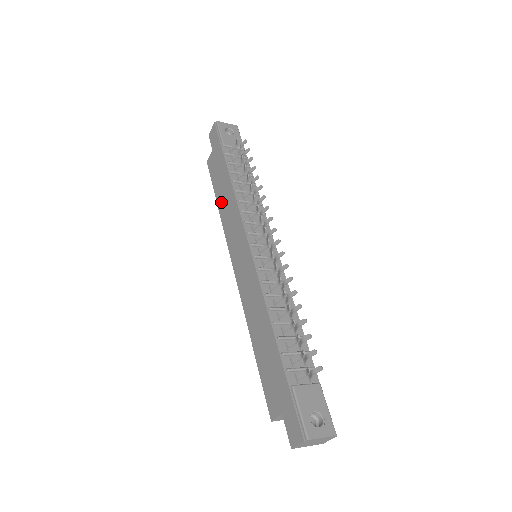
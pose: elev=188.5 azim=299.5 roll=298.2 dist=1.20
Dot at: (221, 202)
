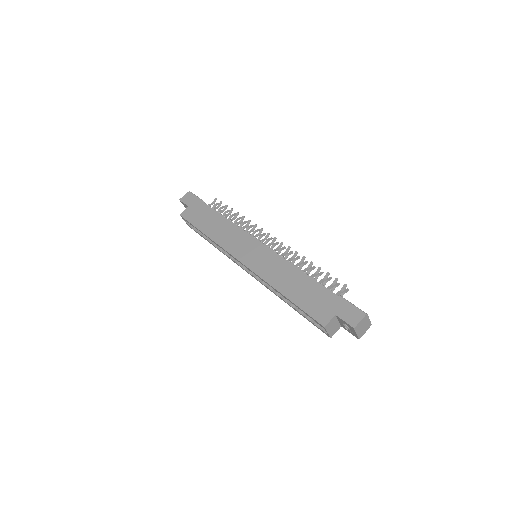
Dot at: (210, 230)
